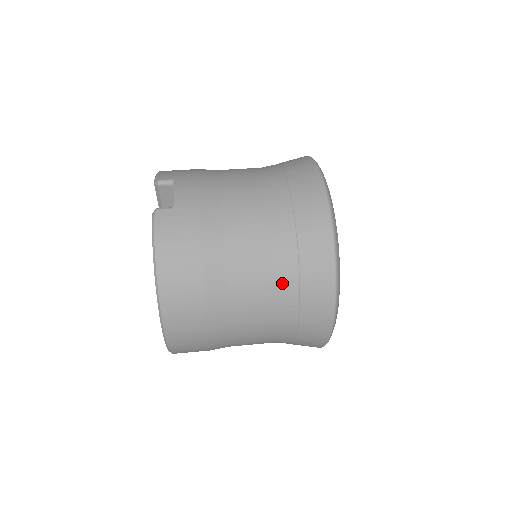
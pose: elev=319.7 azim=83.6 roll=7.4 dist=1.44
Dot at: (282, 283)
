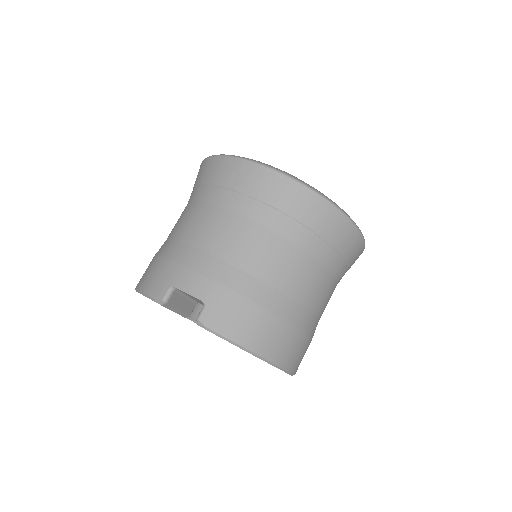
Dot at: (320, 257)
